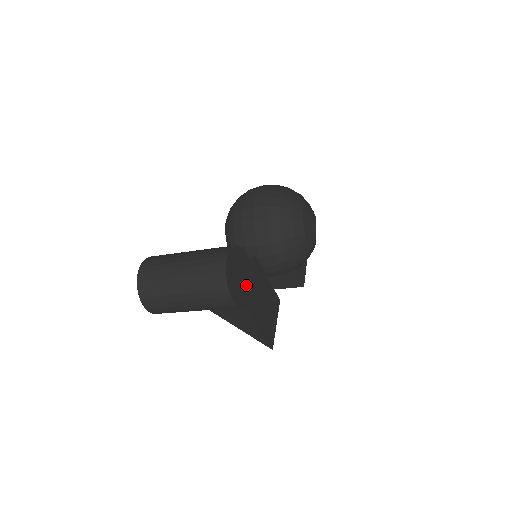
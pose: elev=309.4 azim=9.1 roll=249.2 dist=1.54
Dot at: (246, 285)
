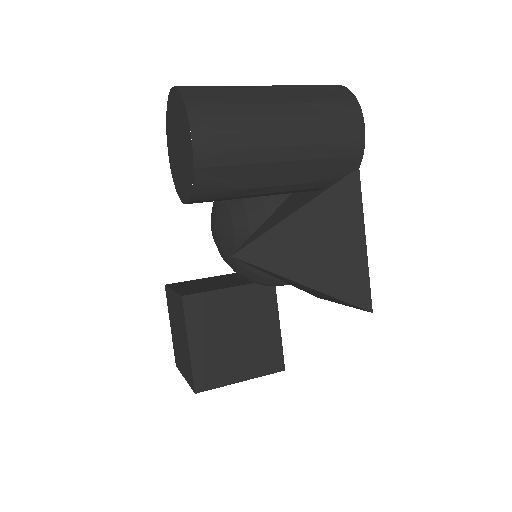
Dot at: occluded
